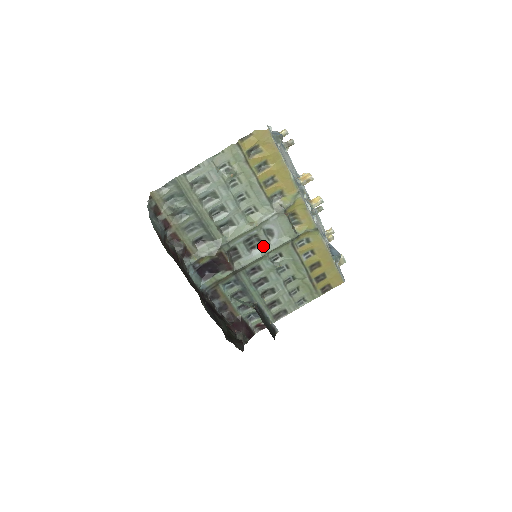
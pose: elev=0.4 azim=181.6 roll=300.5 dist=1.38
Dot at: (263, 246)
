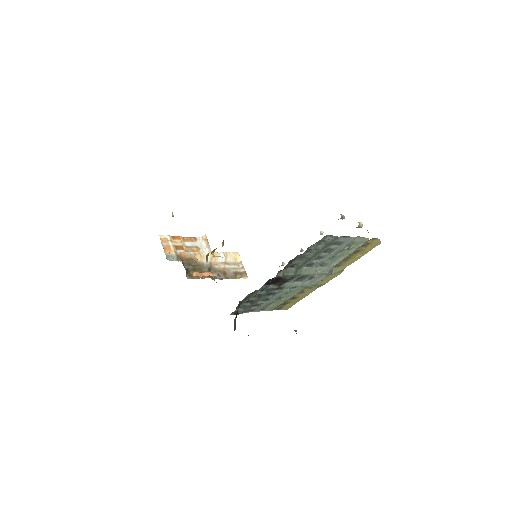
Dot at: (301, 282)
